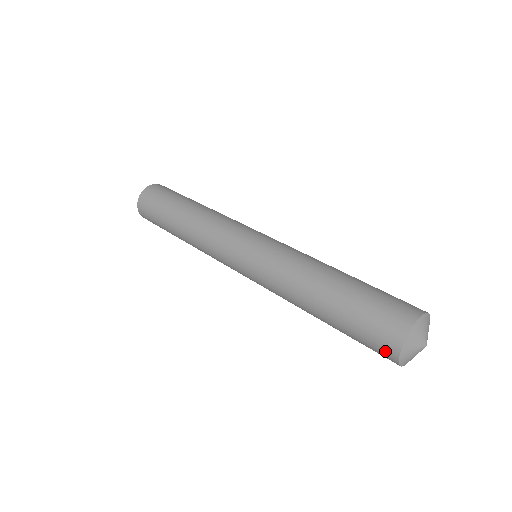
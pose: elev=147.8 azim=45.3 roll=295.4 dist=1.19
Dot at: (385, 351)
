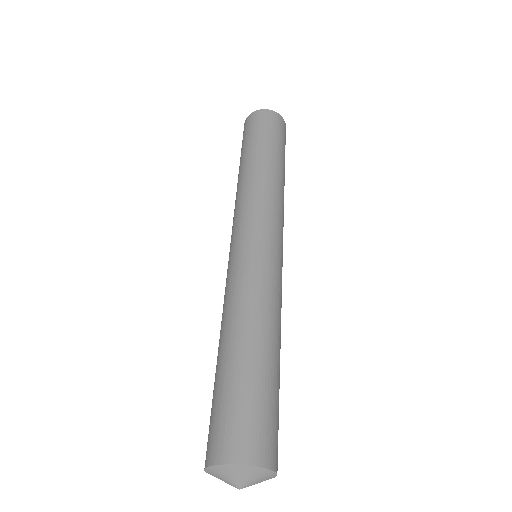
Dot at: occluded
